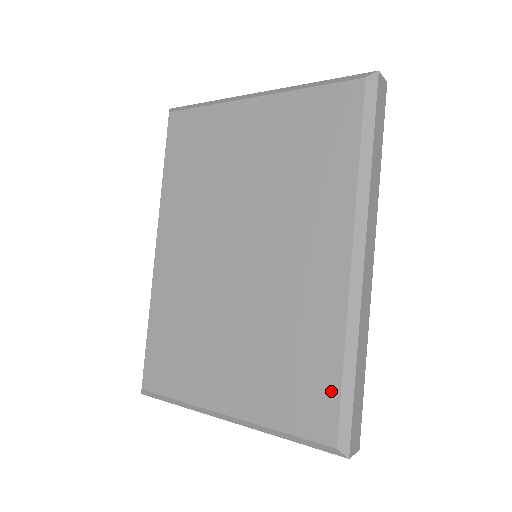
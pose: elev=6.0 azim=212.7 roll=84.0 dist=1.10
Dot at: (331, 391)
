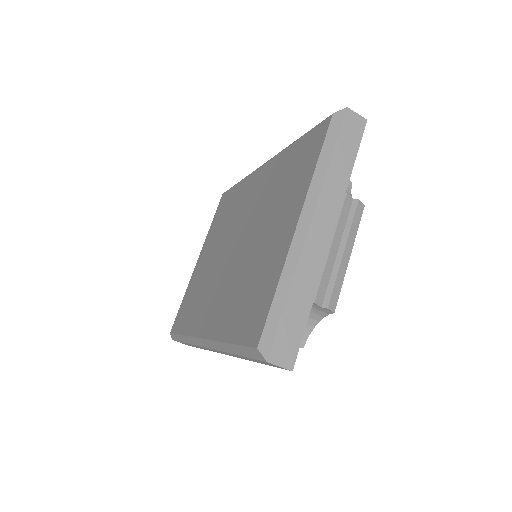
Dot at: (306, 138)
